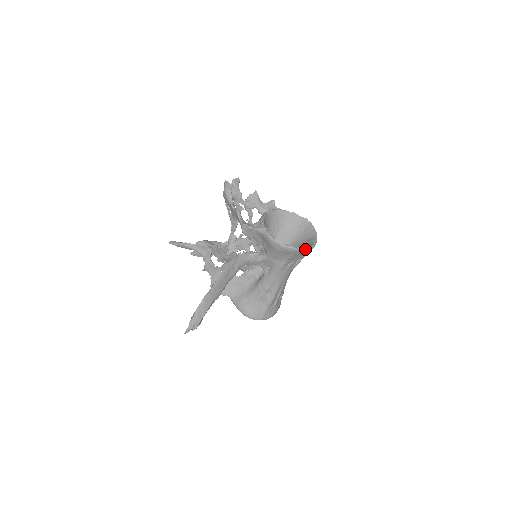
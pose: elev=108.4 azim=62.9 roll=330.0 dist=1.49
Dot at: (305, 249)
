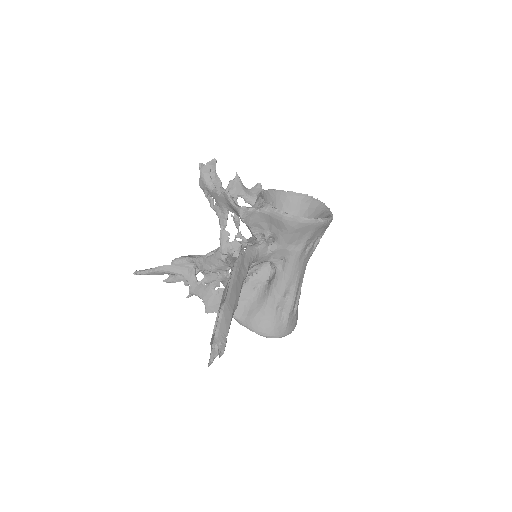
Dot at: (327, 220)
